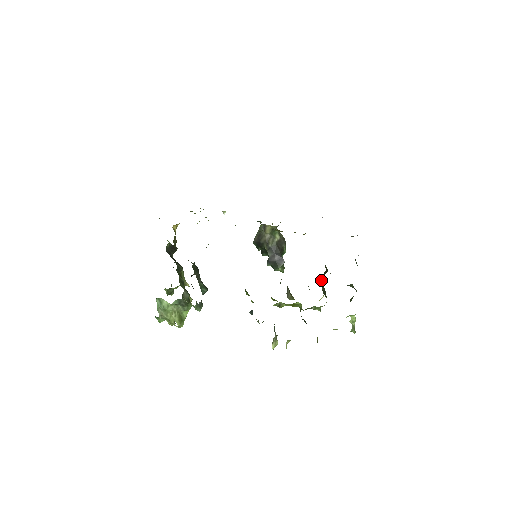
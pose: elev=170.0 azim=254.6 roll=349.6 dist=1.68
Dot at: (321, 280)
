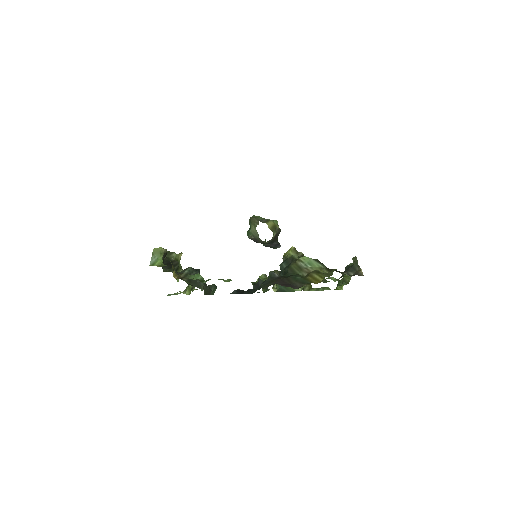
Dot at: occluded
